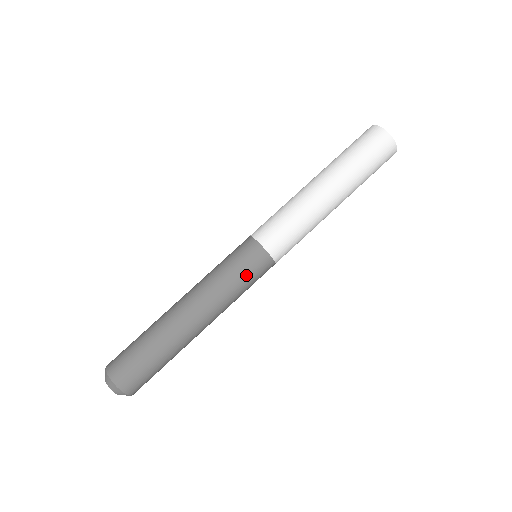
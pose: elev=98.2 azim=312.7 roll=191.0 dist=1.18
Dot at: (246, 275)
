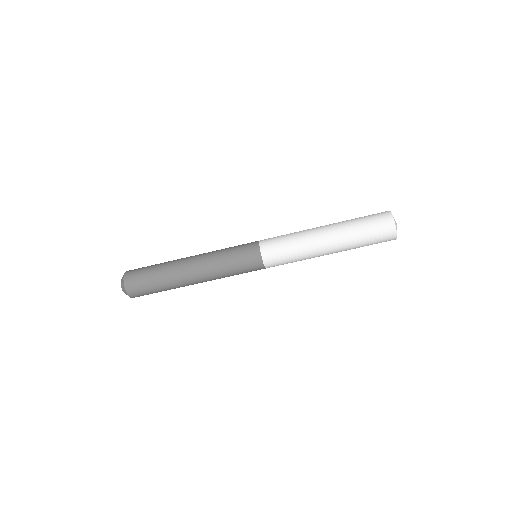
Dot at: occluded
